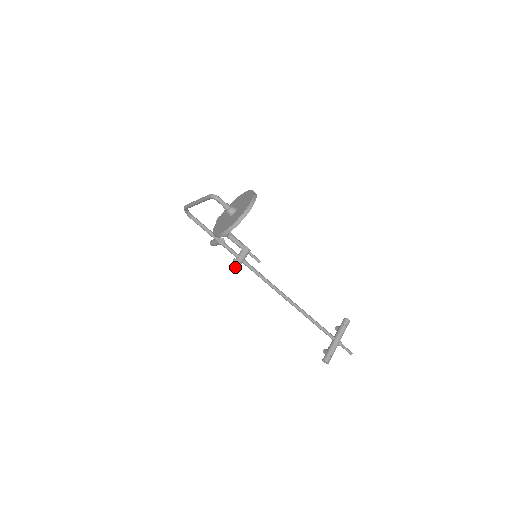
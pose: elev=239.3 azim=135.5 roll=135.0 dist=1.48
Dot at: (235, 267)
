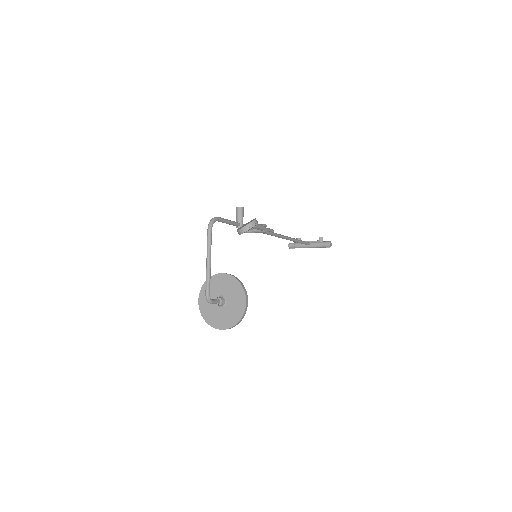
Dot at: occluded
